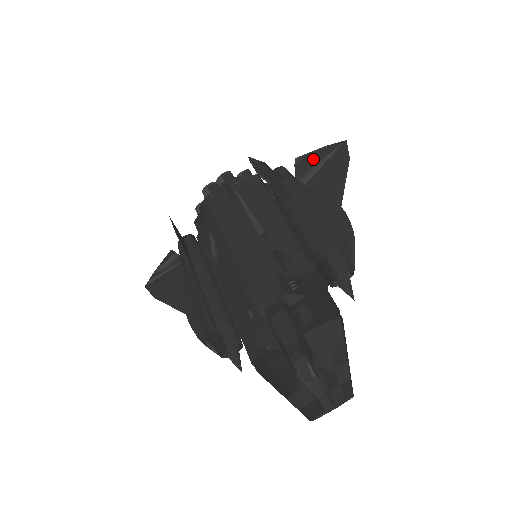
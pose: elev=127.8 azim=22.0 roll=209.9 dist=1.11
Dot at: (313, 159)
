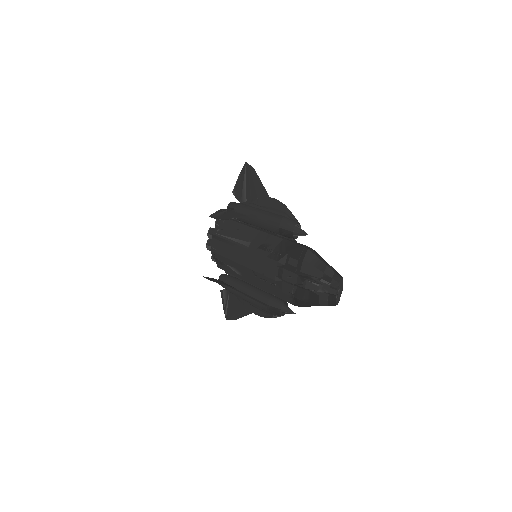
Dot at: (240, 185)
